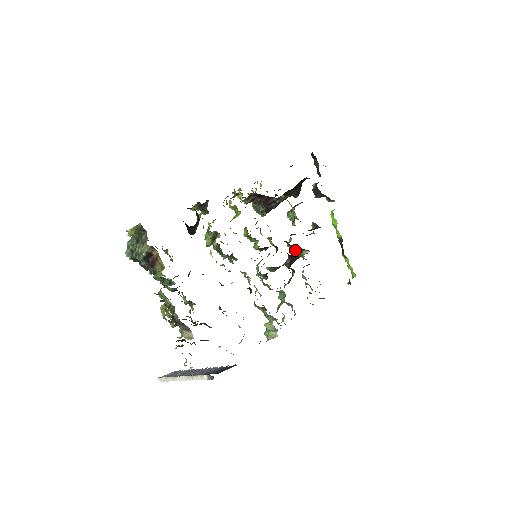
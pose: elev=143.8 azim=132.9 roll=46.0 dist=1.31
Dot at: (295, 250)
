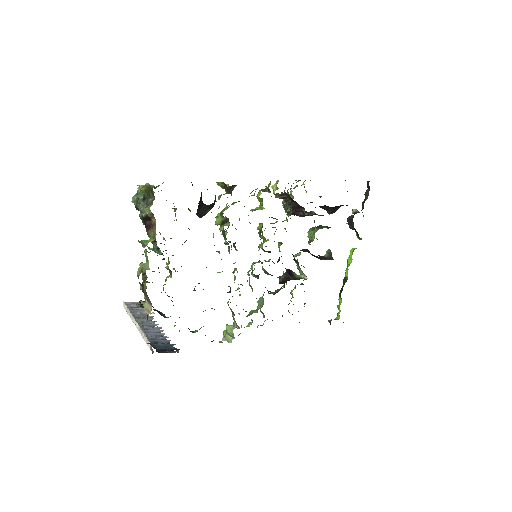
Dot at: (298, 266)
